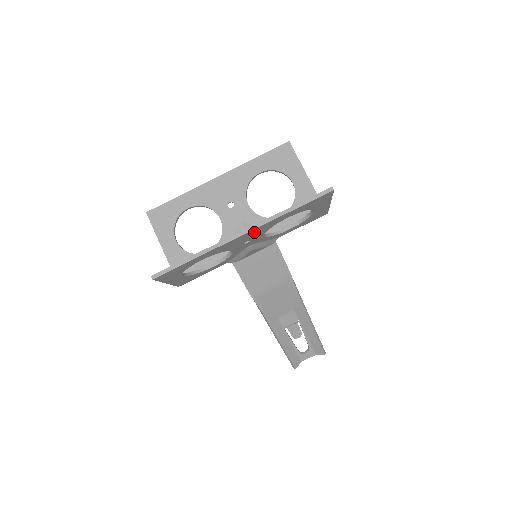
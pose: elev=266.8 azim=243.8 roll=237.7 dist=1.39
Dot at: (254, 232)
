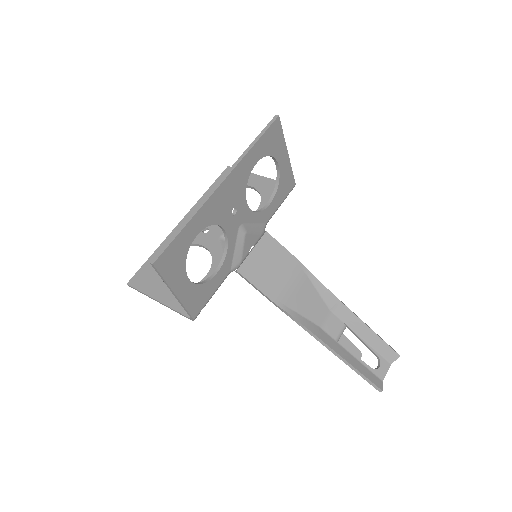
Dot at: (232, 184)
